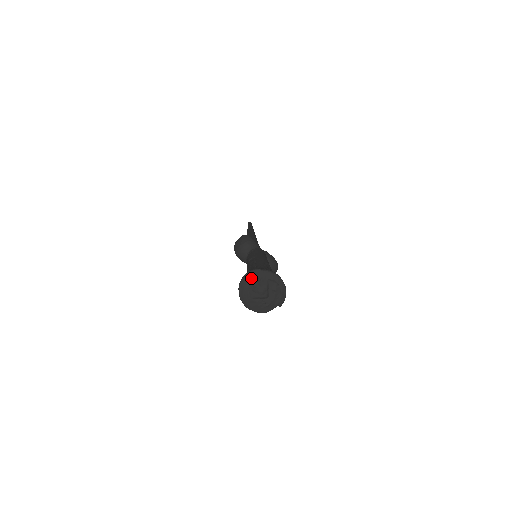
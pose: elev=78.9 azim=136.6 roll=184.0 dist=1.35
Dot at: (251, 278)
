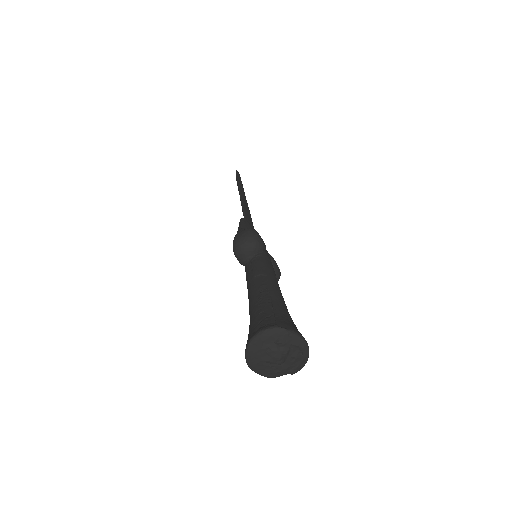
Dot at: (270, 337)
